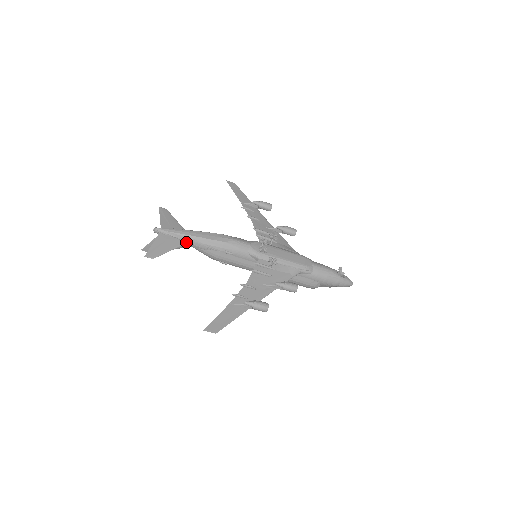
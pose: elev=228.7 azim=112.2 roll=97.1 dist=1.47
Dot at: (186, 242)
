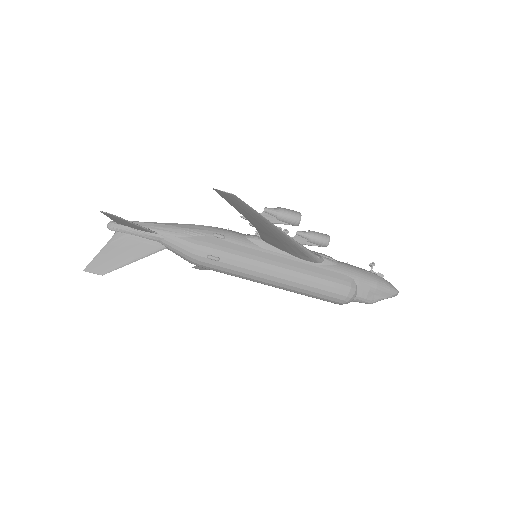
Dot at: (156, 230)
